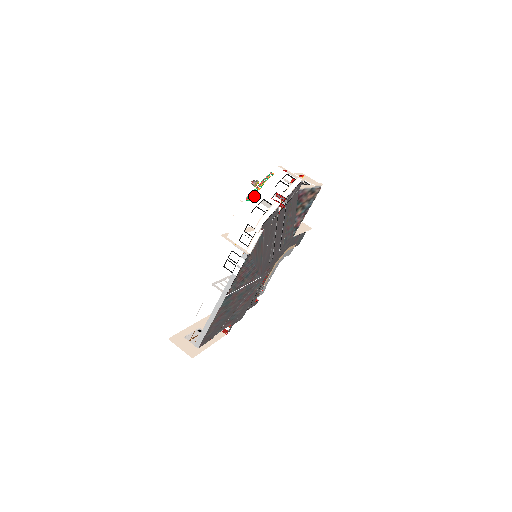
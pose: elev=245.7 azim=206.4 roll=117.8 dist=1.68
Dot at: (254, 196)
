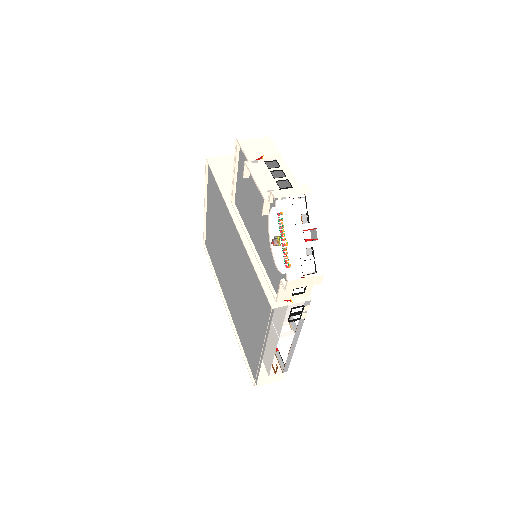
Dot at: (289, 256)
